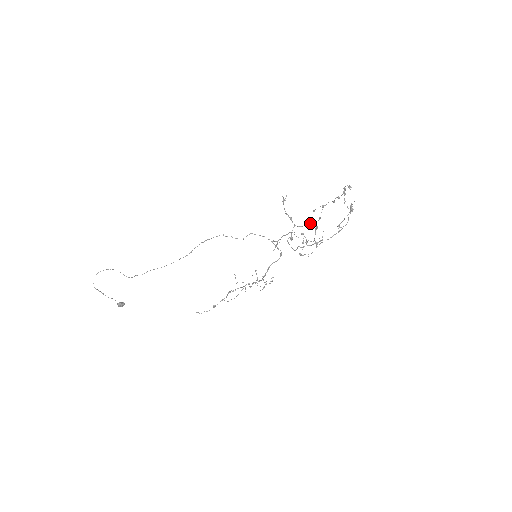
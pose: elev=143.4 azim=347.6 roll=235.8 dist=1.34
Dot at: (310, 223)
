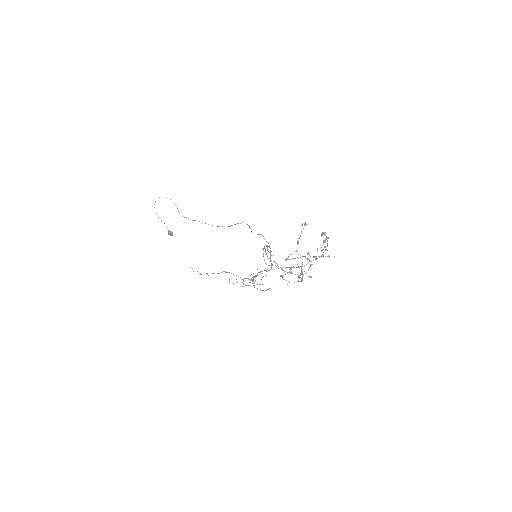
Dot at: occluded
